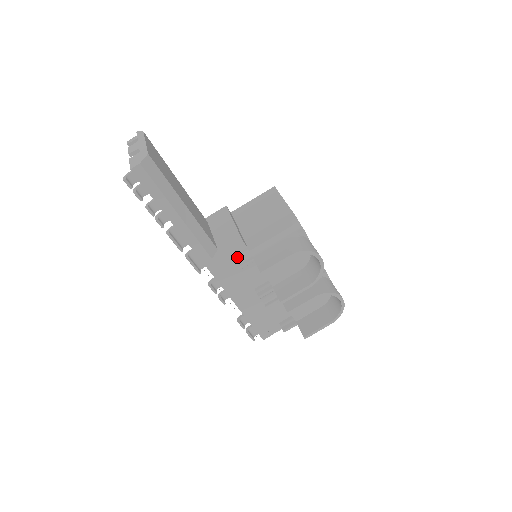
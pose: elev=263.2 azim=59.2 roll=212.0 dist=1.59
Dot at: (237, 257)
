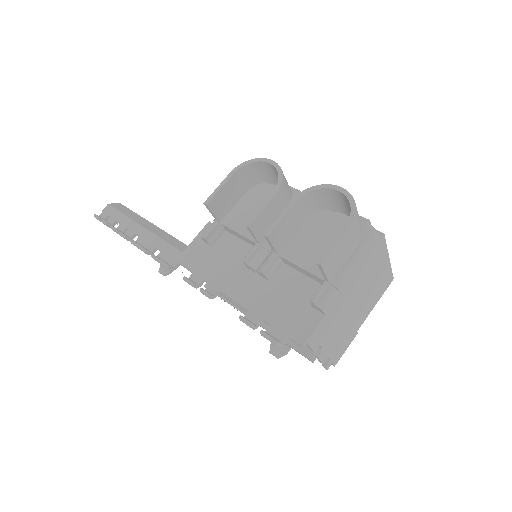
Dot at: occluded
